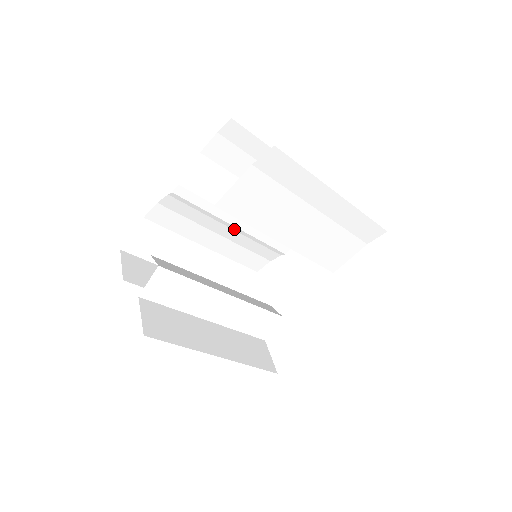
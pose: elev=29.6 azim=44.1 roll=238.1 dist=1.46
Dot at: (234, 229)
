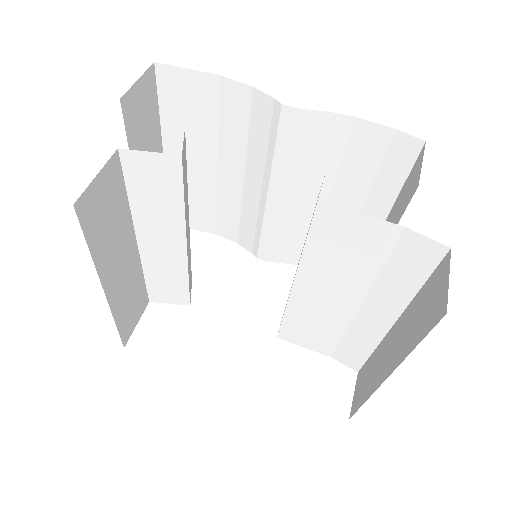
Dot at: (262, 195)
